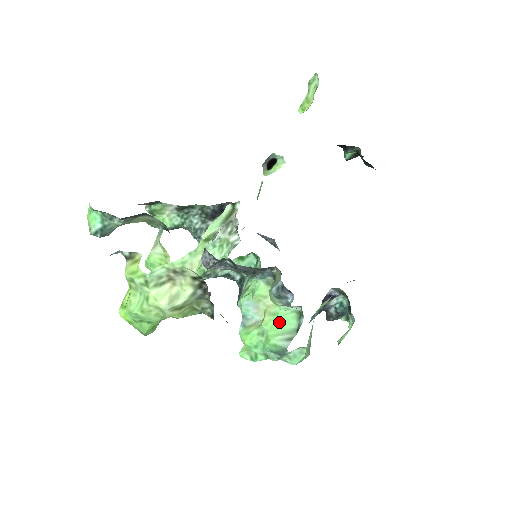
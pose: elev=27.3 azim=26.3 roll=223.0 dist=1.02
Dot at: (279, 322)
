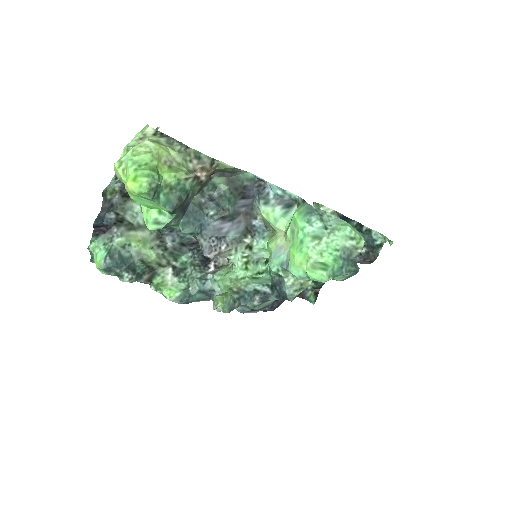
Dot at: occluded
